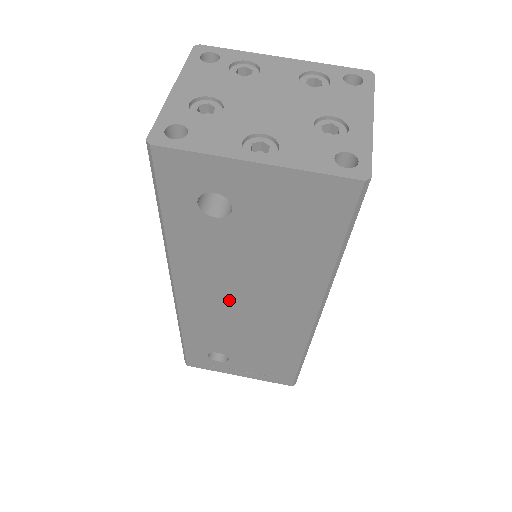
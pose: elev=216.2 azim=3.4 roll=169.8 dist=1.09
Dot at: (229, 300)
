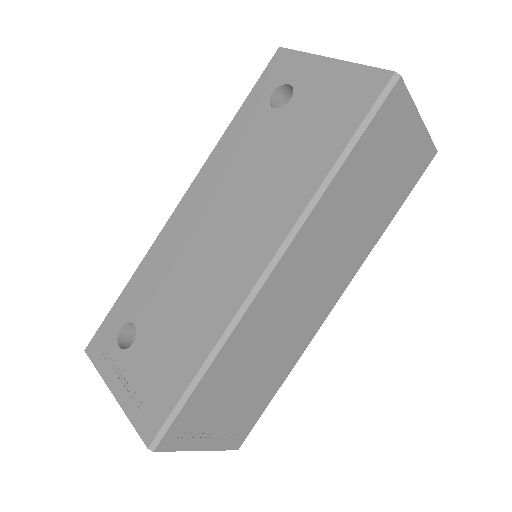
Dot at: (213, 218)
